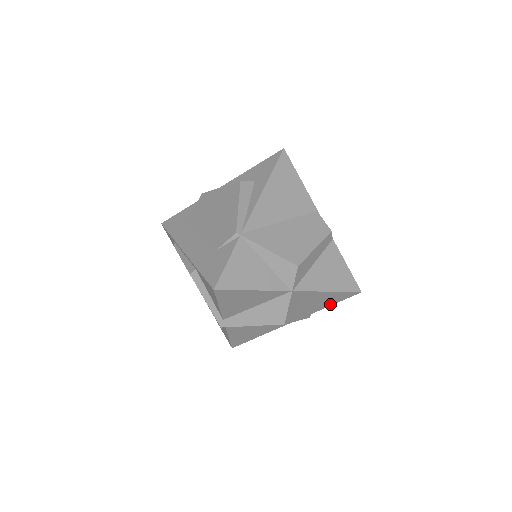
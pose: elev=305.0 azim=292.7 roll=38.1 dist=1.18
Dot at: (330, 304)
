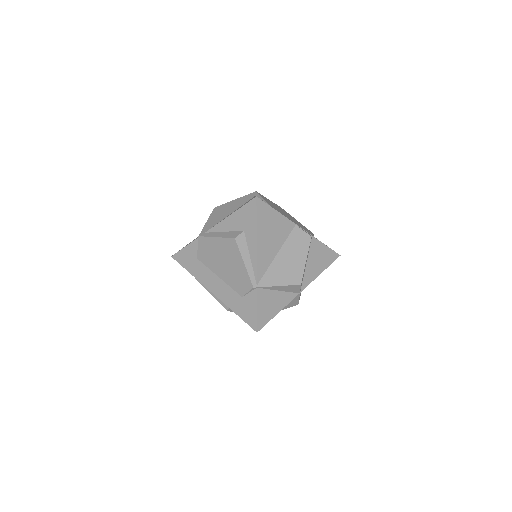
Dot at: occluded
